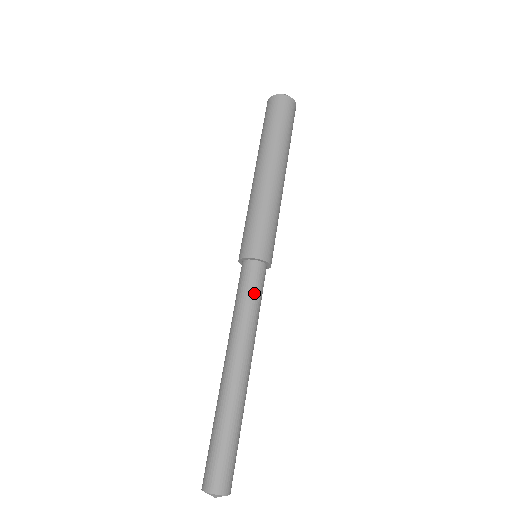
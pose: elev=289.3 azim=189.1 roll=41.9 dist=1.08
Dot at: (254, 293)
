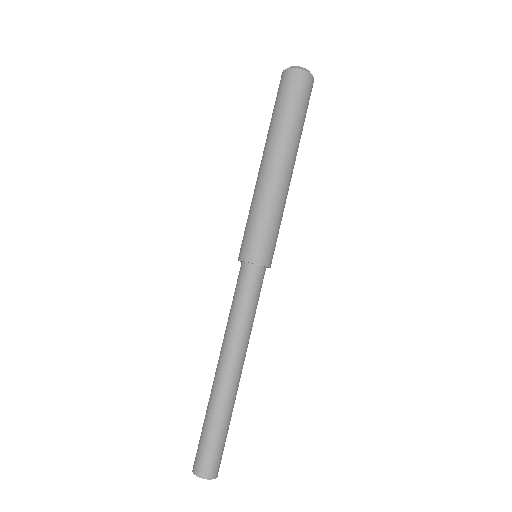
Dot at: (257, 299)
